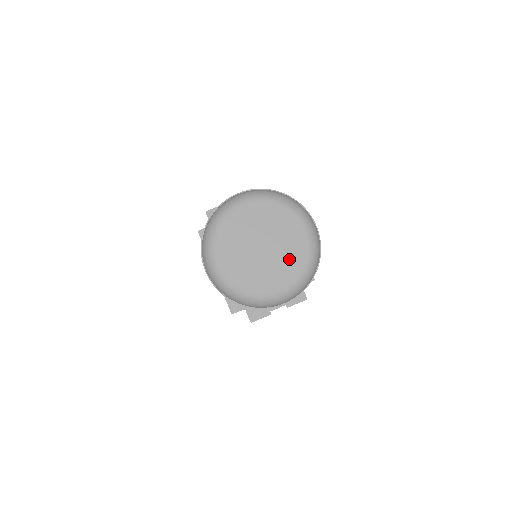
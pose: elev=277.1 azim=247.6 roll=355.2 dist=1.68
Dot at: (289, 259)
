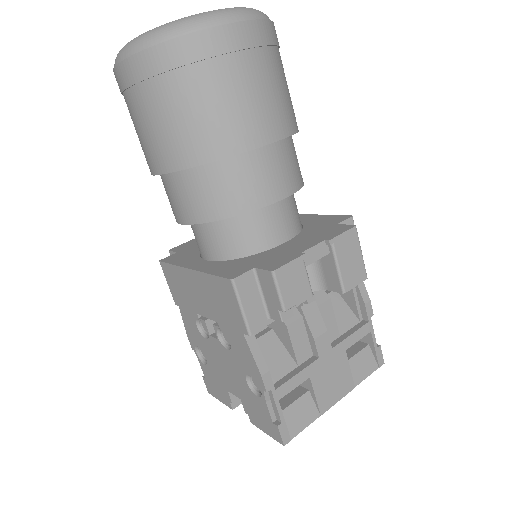
Dot at: occluded
